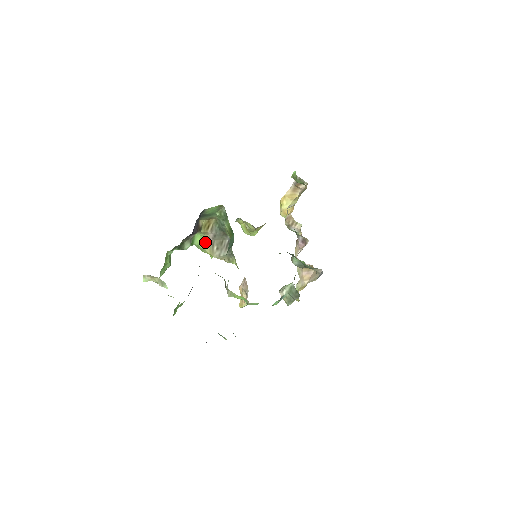
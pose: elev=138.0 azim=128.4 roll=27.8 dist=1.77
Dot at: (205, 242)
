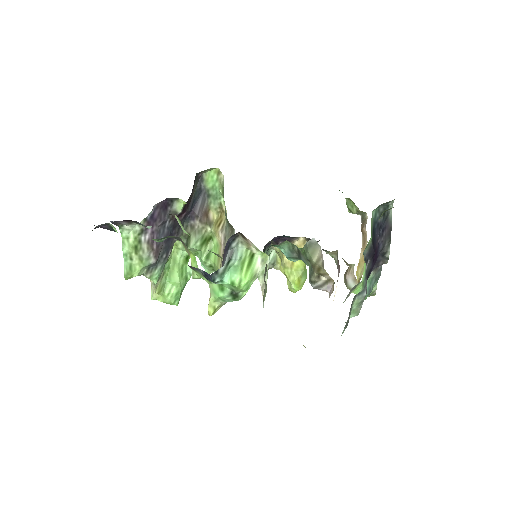
Dot at: (219, 254)
